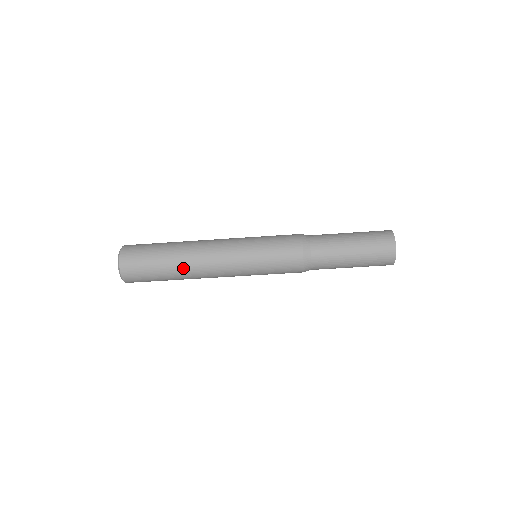
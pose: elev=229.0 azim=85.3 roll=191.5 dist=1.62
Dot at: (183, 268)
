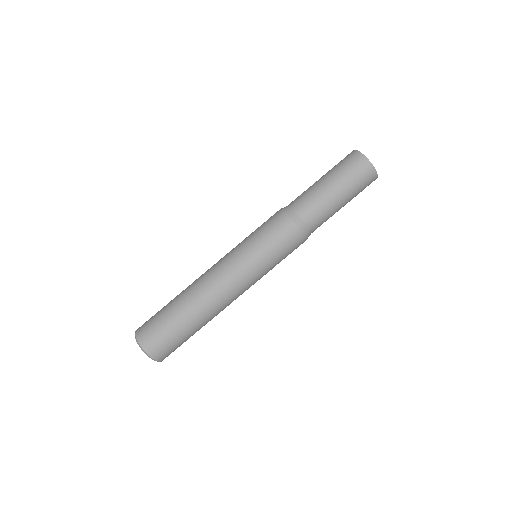
Dot at: (191, 300)
